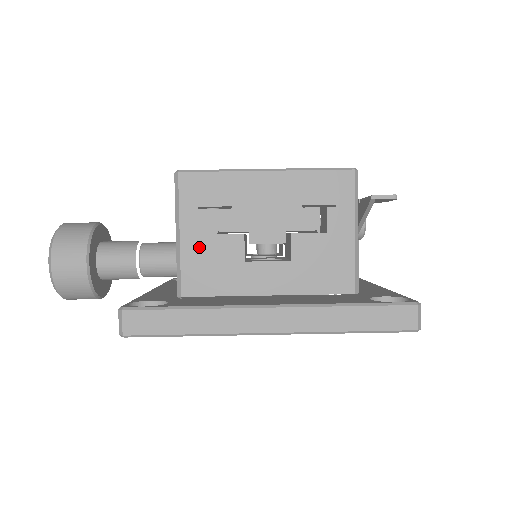
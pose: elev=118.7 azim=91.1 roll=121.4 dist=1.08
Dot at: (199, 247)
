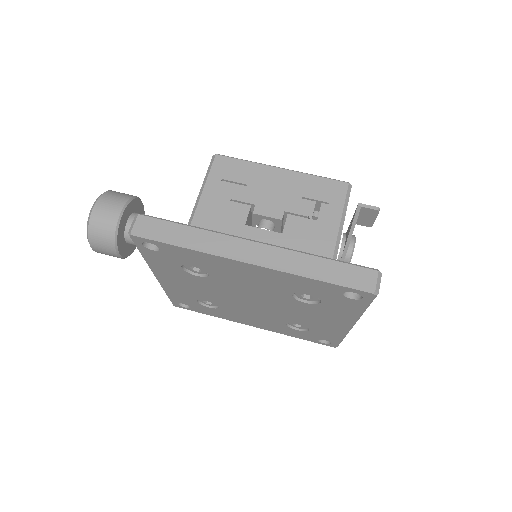
Dot at: (213, 206)
